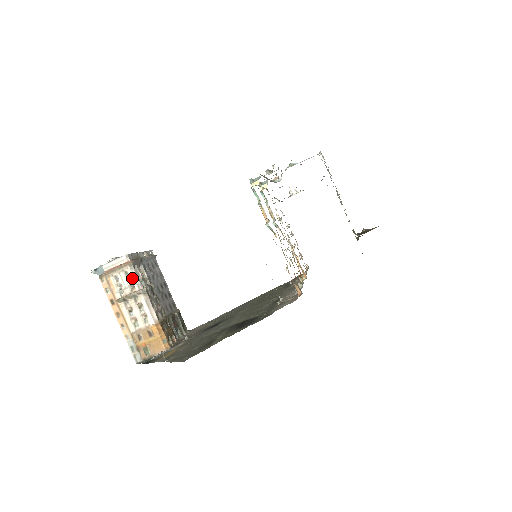
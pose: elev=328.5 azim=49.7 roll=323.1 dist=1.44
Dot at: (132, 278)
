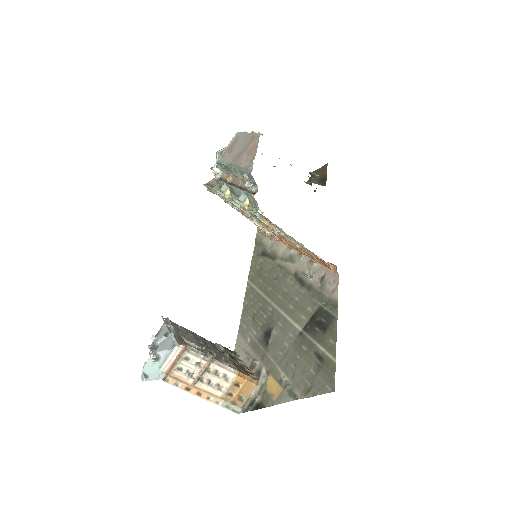
Dot at: (194, 358)
